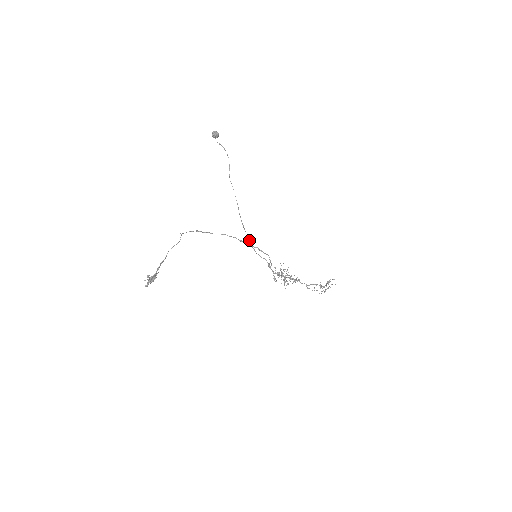
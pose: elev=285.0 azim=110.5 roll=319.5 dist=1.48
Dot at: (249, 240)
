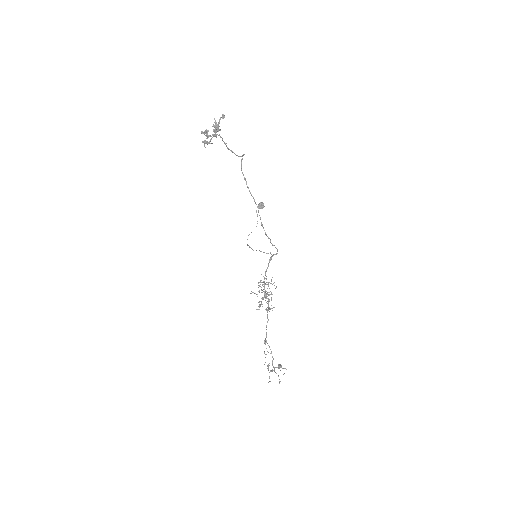
Dot at: (253, 250)
